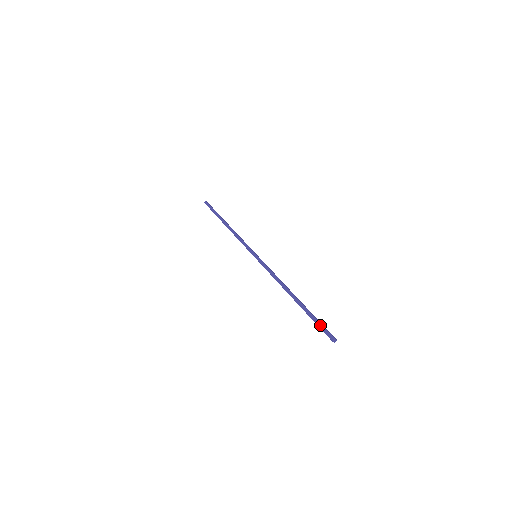
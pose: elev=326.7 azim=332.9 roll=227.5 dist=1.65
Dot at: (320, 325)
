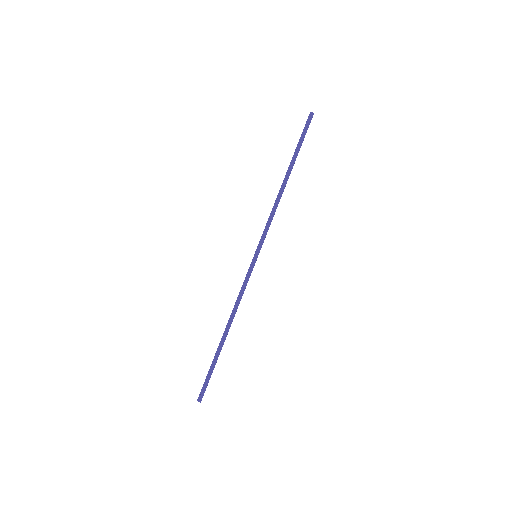
Dot at: (205, 380)
